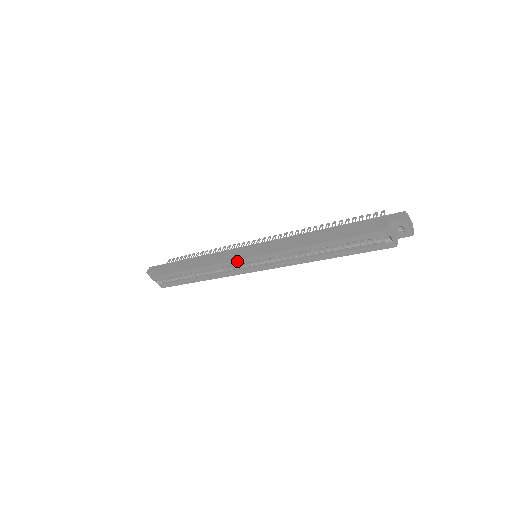
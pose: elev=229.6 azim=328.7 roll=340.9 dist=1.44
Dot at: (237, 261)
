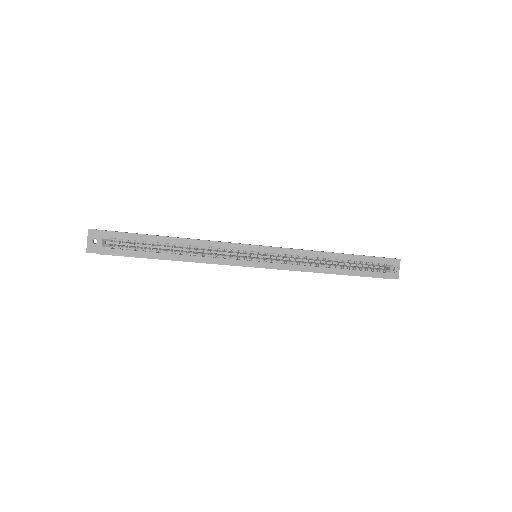
Dot at: (245, 246)
